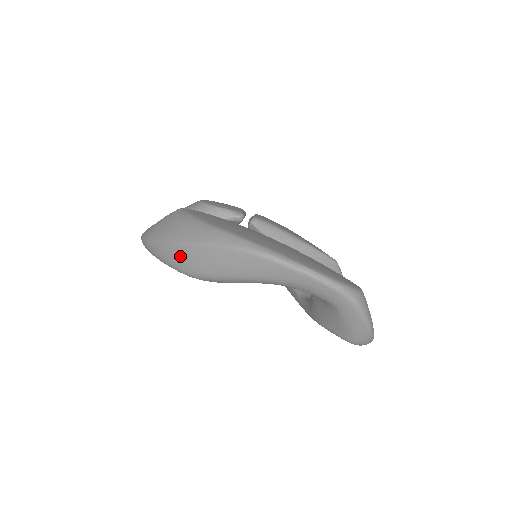
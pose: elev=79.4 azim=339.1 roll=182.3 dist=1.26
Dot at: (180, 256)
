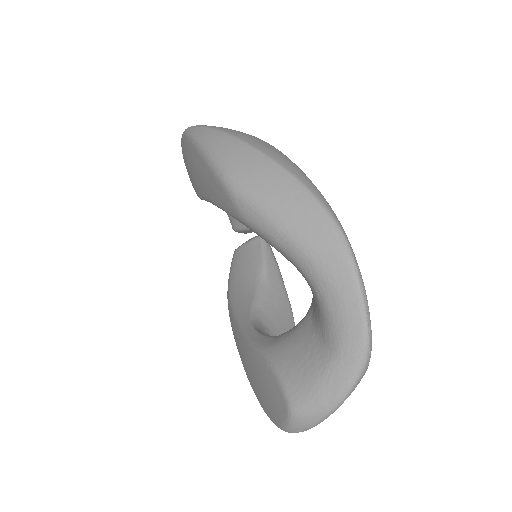
Dot at: (243, 159)
